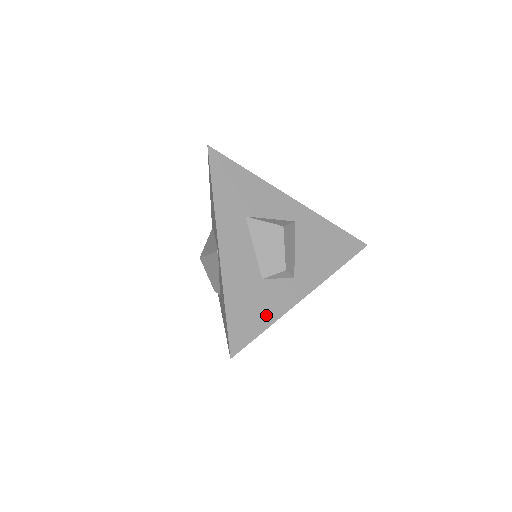
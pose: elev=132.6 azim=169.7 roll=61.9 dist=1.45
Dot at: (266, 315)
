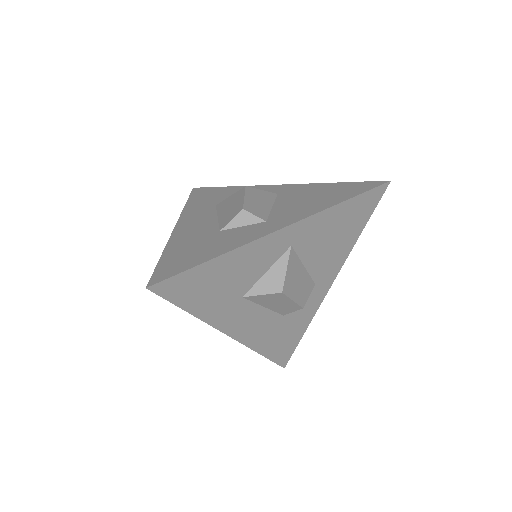
Dot at: (214, 251)
